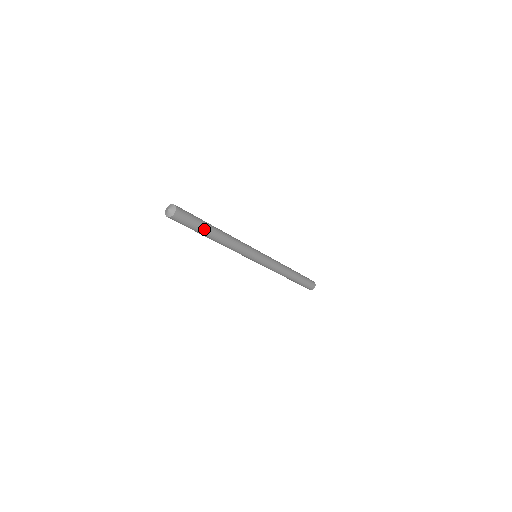
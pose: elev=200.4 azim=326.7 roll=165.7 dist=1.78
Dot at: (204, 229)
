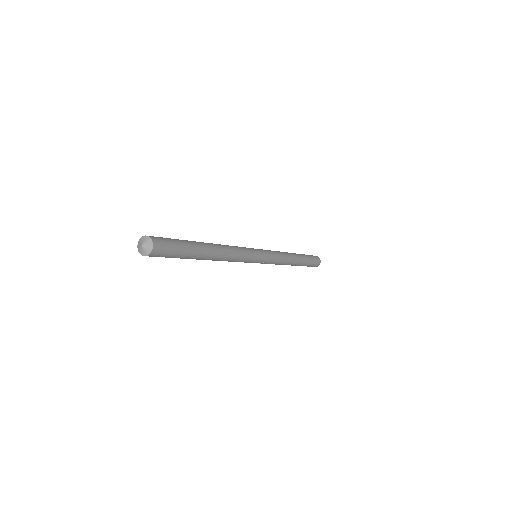
Dot at: (193, 247)
